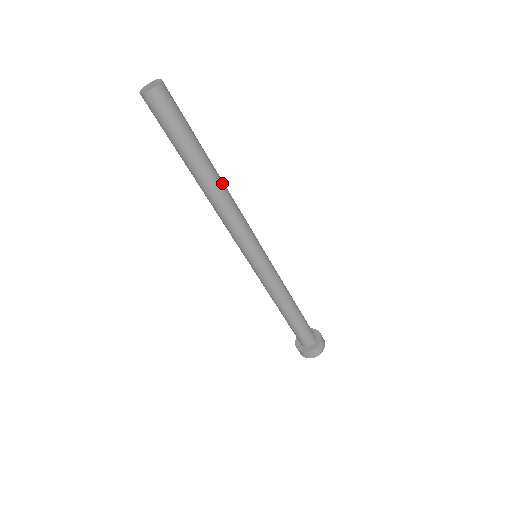
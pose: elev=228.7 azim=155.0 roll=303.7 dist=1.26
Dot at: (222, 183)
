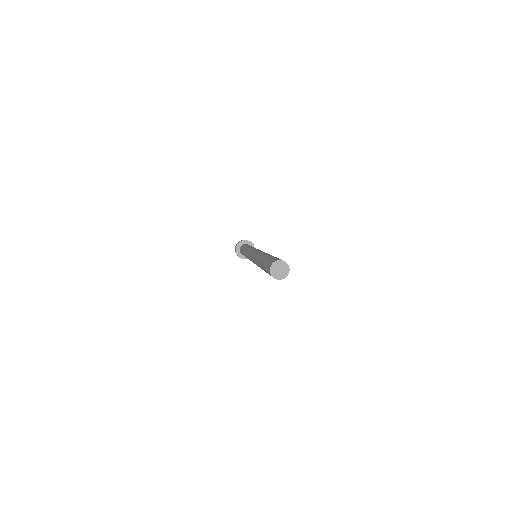
Dot at: occluded
